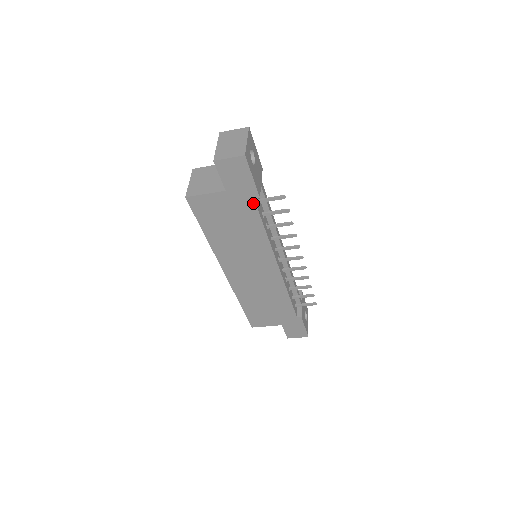
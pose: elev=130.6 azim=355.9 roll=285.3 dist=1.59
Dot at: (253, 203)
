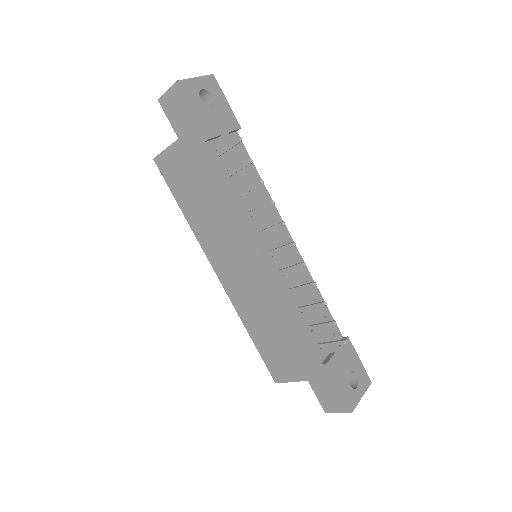
Dot at: (205, 150)
